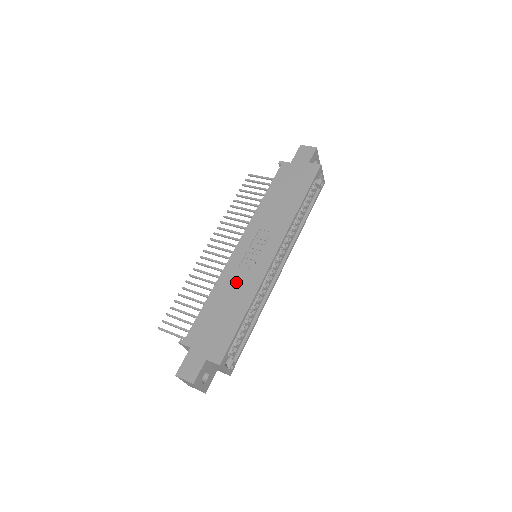
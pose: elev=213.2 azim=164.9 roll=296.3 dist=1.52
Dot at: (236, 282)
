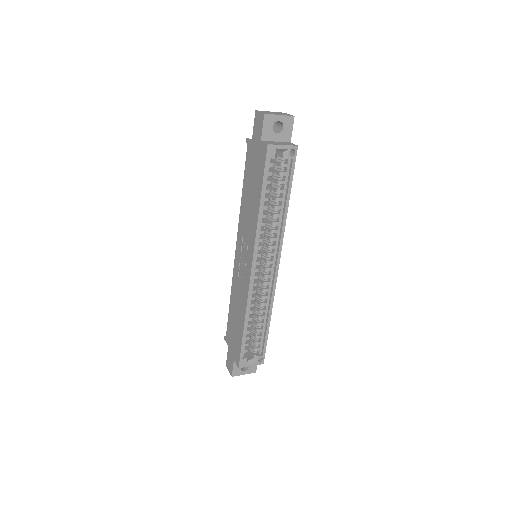
Dot at: (238, 293)
